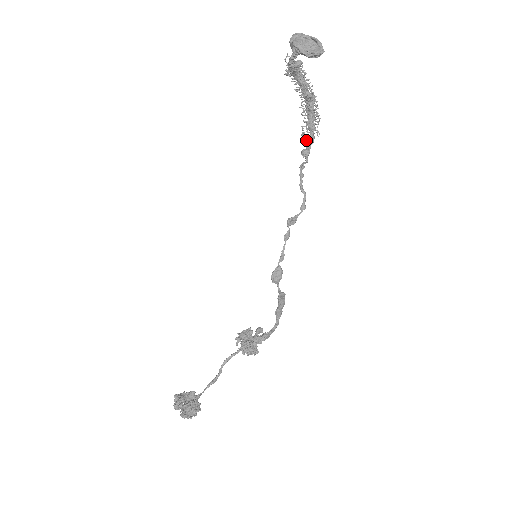
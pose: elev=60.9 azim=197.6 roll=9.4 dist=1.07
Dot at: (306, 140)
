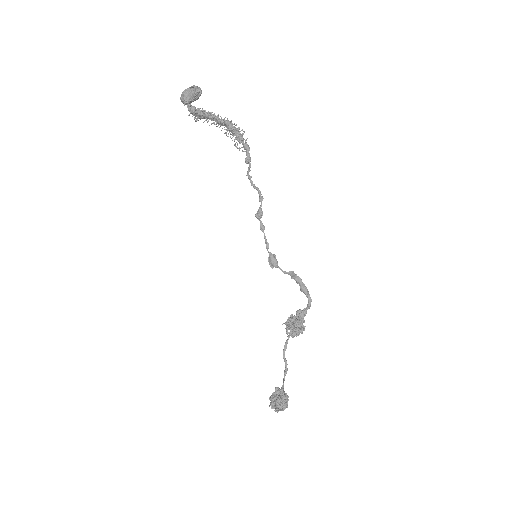
Dot at: (242, 151)
